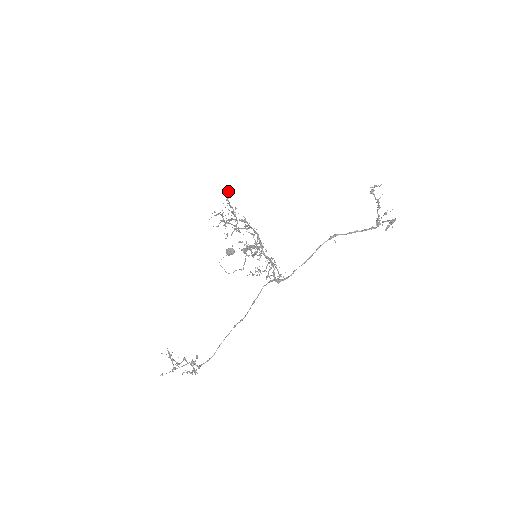
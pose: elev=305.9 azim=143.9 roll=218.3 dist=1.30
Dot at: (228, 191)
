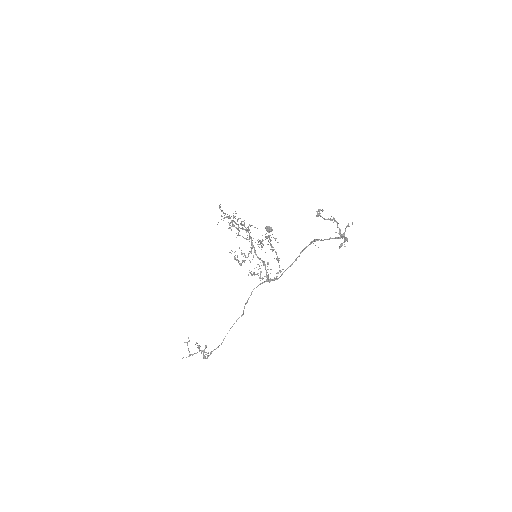
Dot at: (220, 204)
